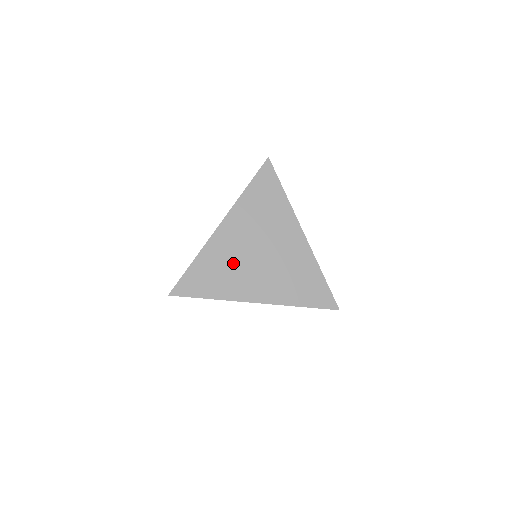
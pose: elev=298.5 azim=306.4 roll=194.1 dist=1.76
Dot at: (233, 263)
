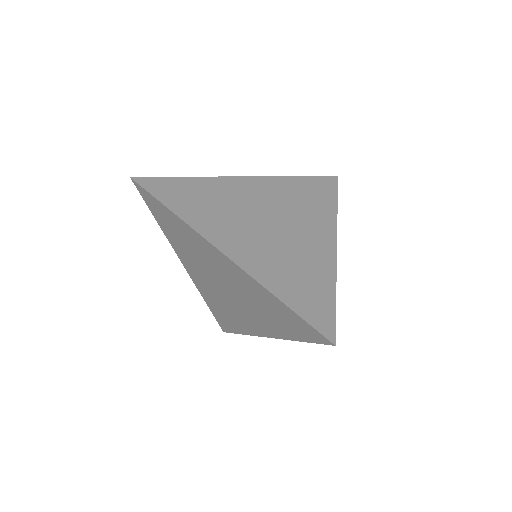
Dot at: (231, 208)
